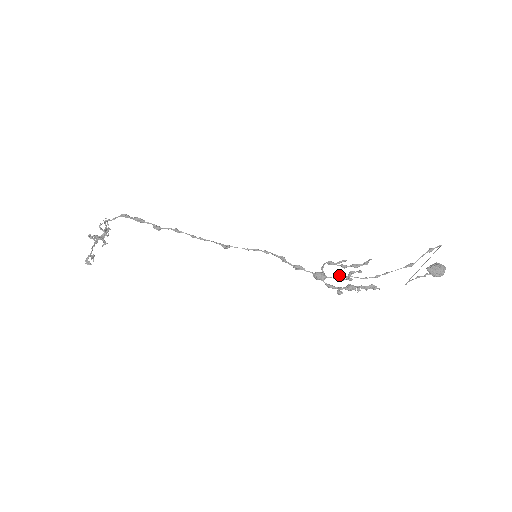
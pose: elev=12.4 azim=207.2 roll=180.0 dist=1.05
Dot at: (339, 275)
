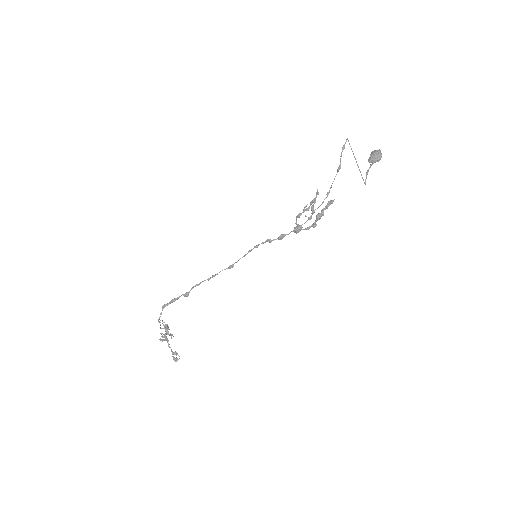
Dot at: (306, 216)
